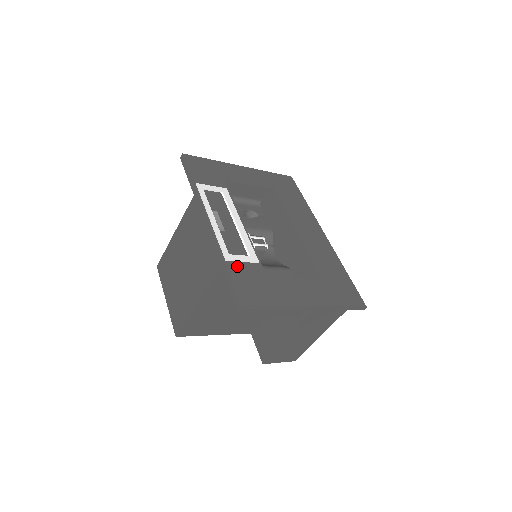
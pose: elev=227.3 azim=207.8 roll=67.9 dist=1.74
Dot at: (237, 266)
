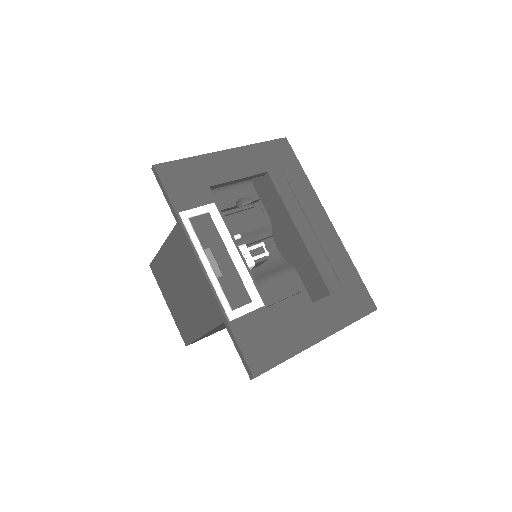
Dot at: (243, 323)
